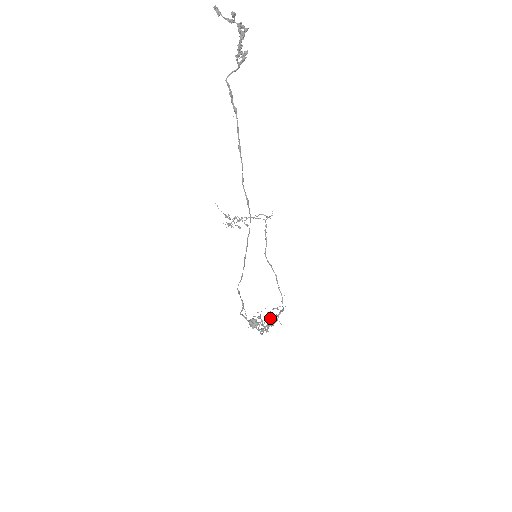
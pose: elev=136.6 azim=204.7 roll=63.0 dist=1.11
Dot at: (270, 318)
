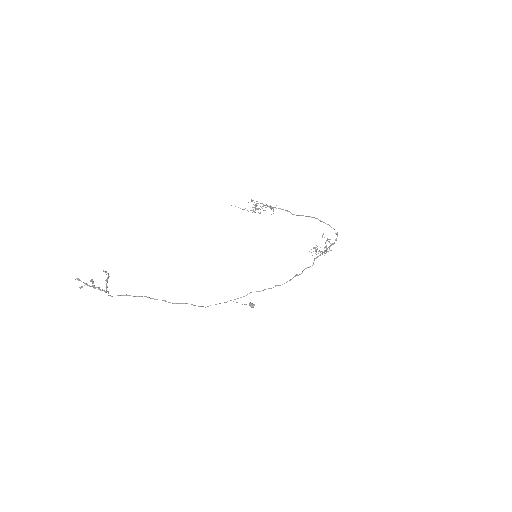
Dot at: (326, 247)
